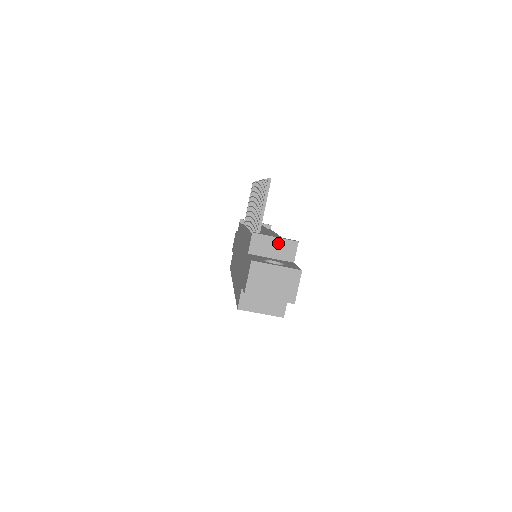
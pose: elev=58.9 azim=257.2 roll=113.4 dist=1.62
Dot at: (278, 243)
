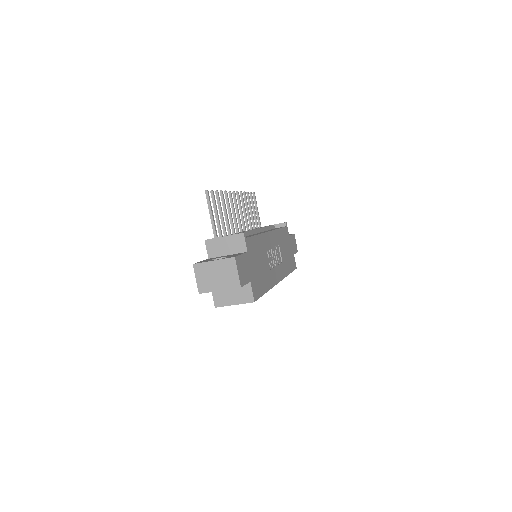
Dot at: (228, 241)
